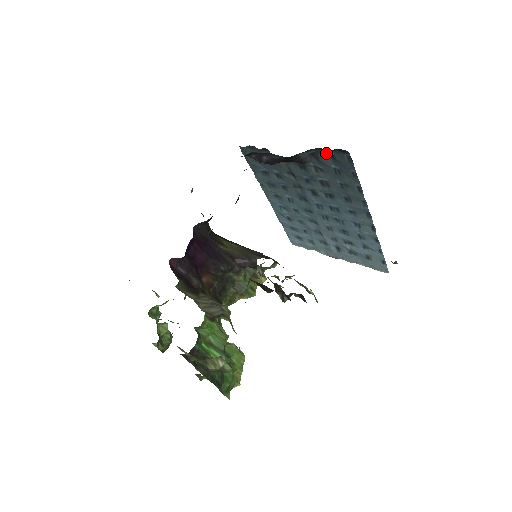
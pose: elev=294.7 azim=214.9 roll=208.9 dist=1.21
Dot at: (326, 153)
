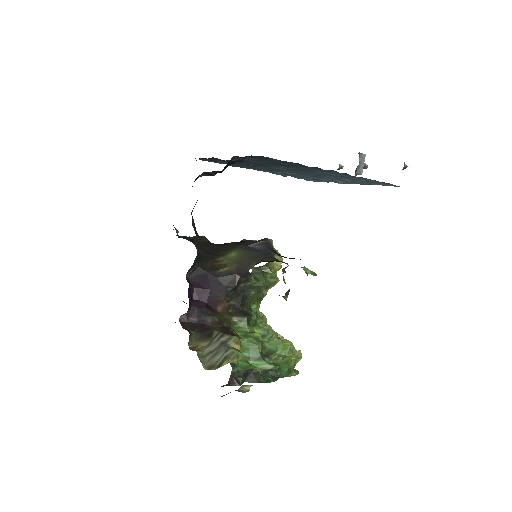
Dot at: occluded
